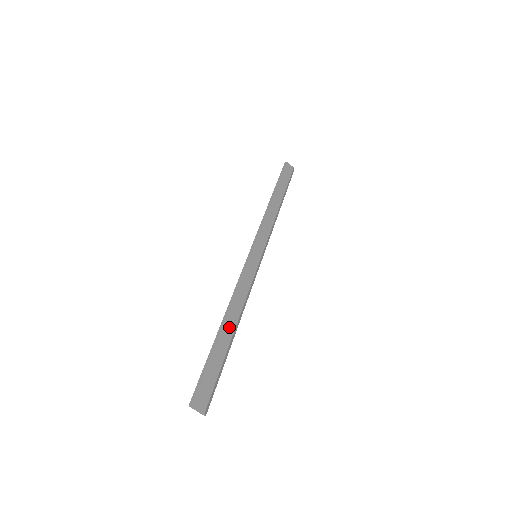
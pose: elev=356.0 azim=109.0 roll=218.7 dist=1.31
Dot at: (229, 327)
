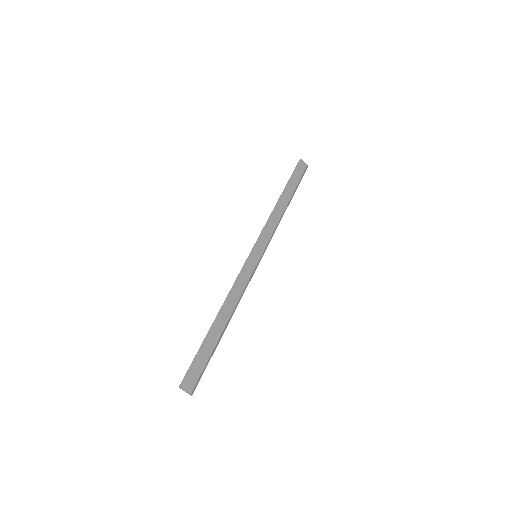
Dot at: (222, 322)
